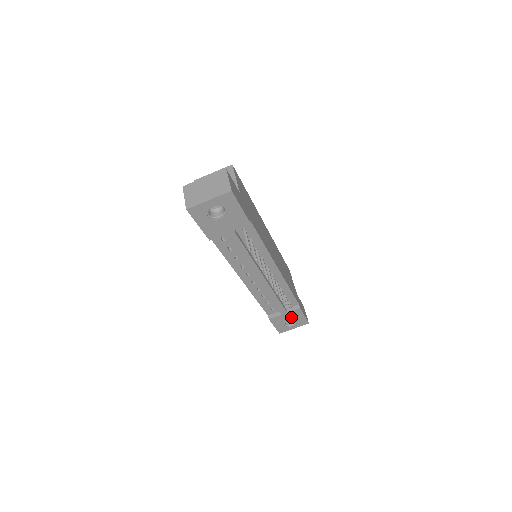
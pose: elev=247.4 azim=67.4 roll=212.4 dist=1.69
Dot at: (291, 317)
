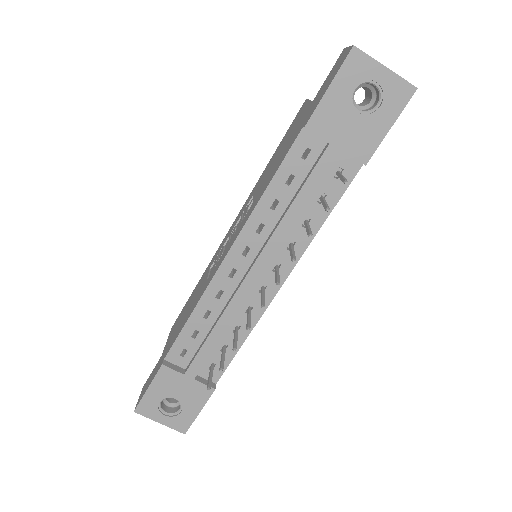
Dot at: (186, 394)
